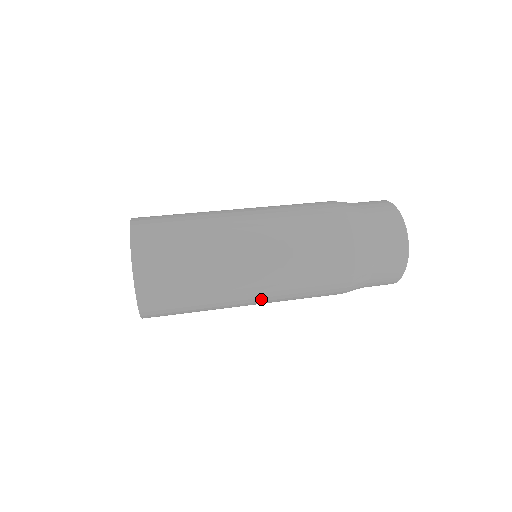
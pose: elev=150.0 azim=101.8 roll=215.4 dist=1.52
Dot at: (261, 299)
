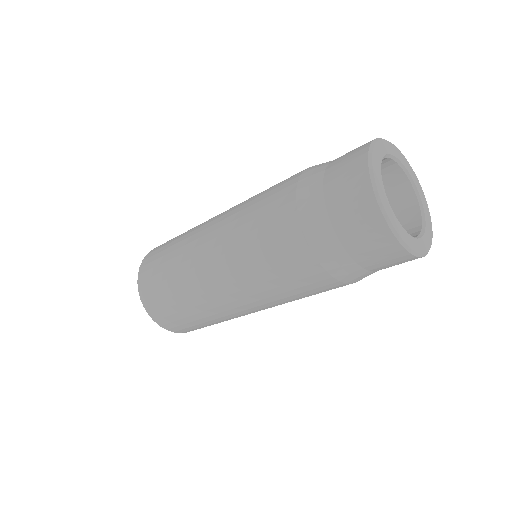
Dot at: (216, 227)
